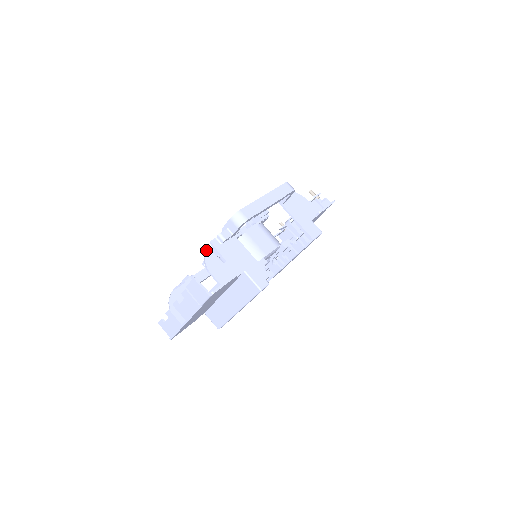
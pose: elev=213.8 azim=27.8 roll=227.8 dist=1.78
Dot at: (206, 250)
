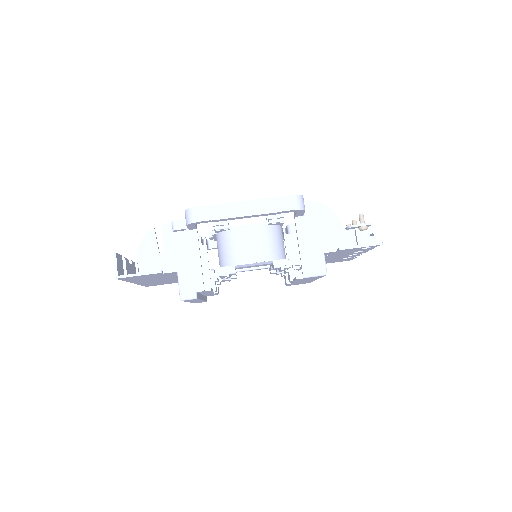
Dot at: (151, 231)
